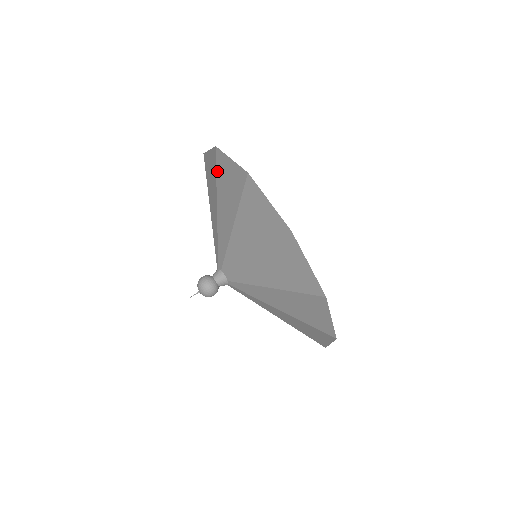
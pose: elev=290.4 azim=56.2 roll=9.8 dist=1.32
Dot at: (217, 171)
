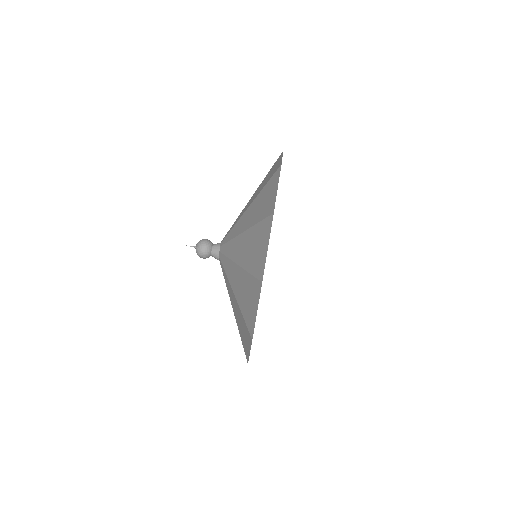
Dot at: (252, 278)
